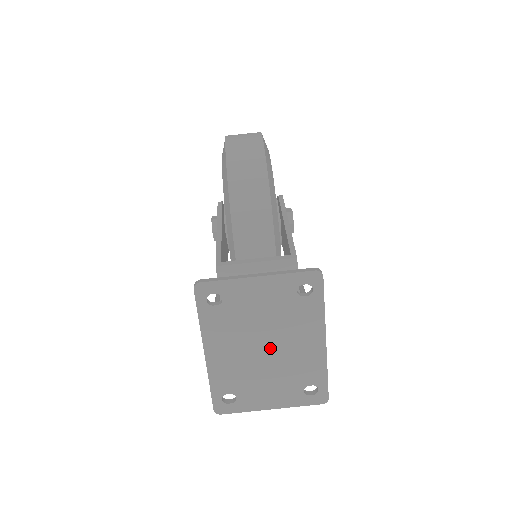
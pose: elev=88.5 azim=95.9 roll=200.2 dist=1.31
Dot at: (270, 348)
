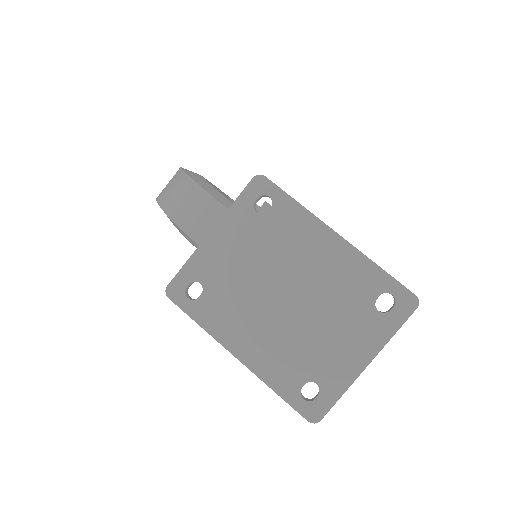
Dot at: (292, 293)
